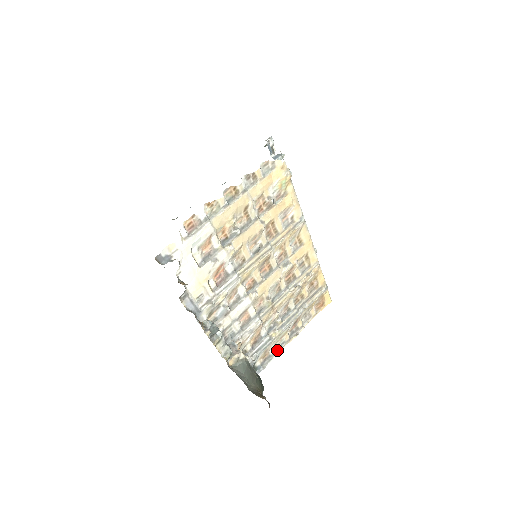
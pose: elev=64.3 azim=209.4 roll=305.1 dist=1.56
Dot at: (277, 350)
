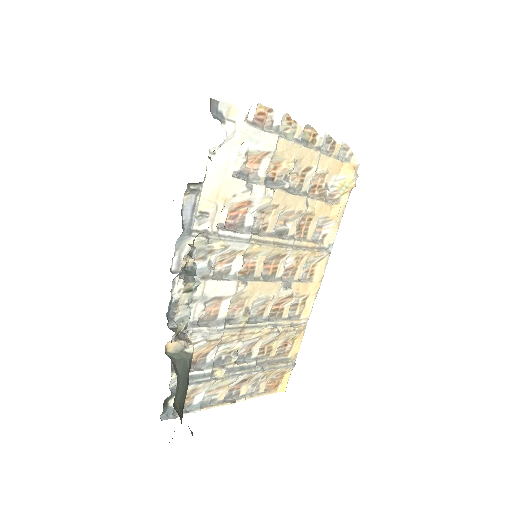
Dot at: (201, 405)
